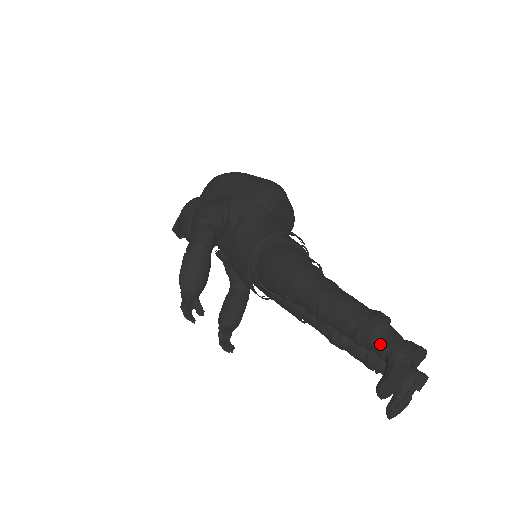
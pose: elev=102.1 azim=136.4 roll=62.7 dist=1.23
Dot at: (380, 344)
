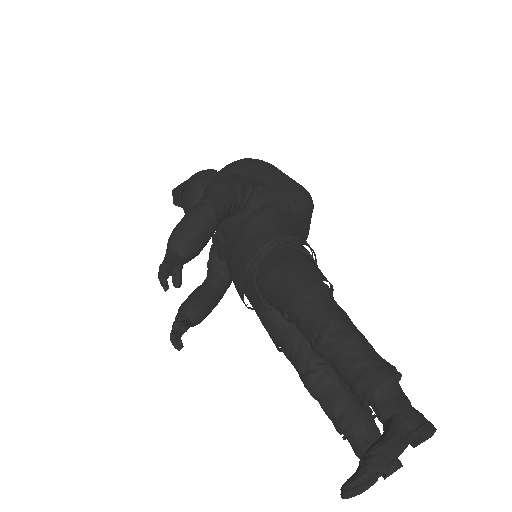
Dot at: (386, 401)
